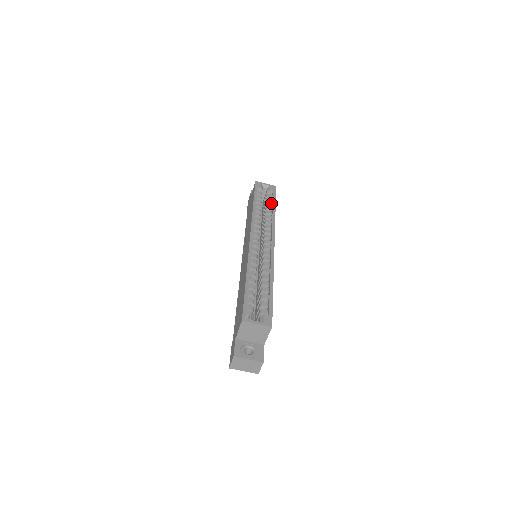
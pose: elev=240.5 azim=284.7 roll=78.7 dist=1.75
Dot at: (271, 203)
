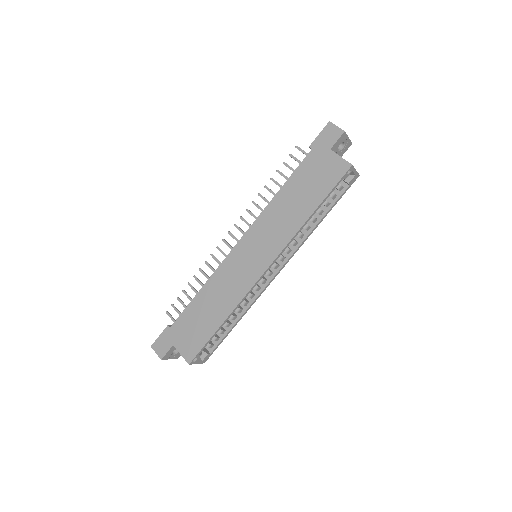
Dot at: (329, 204)
